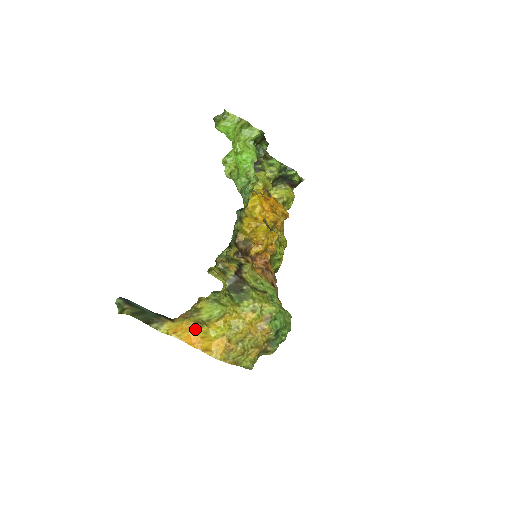
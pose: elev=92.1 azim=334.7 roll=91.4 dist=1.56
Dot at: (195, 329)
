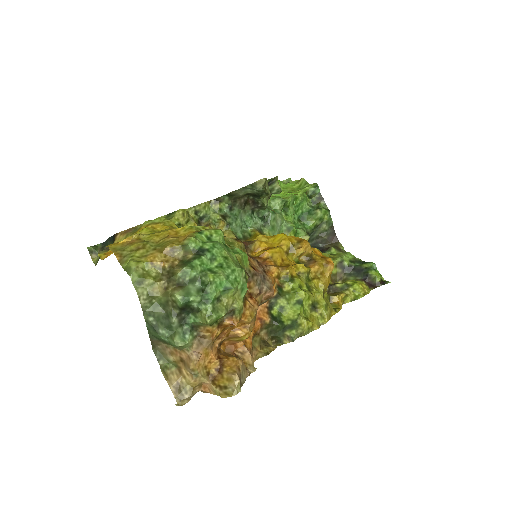
Dot at: occluded
